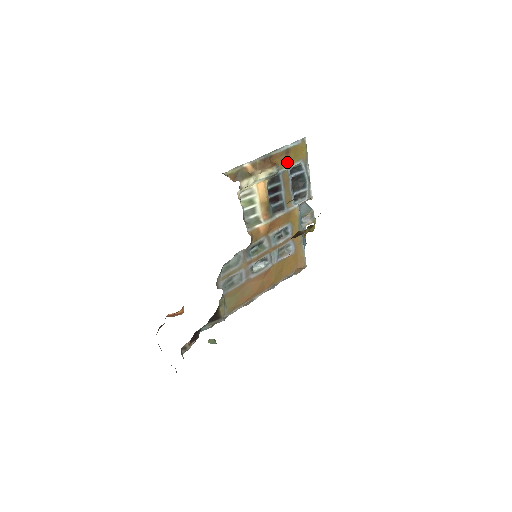
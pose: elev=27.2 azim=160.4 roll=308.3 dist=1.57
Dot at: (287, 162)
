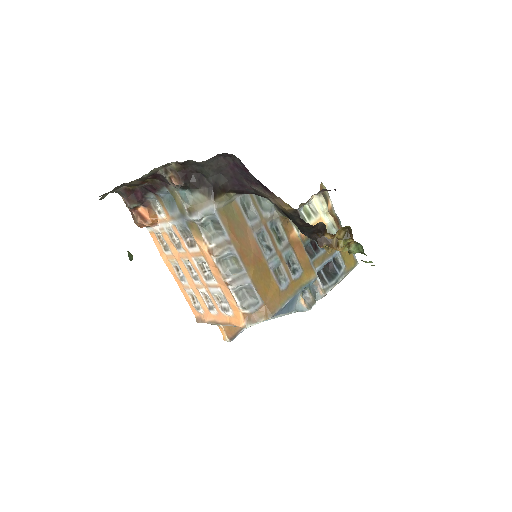
Dot at: occluded
